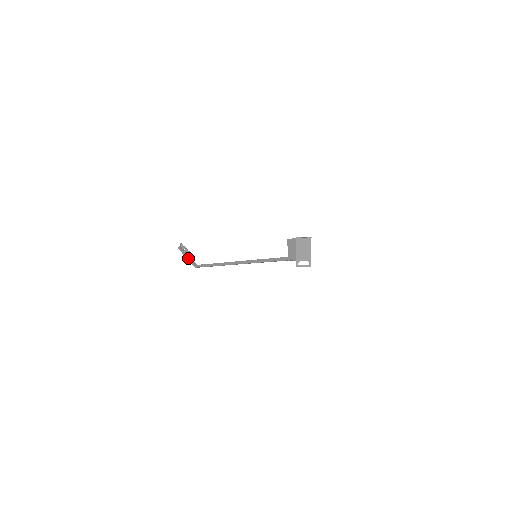
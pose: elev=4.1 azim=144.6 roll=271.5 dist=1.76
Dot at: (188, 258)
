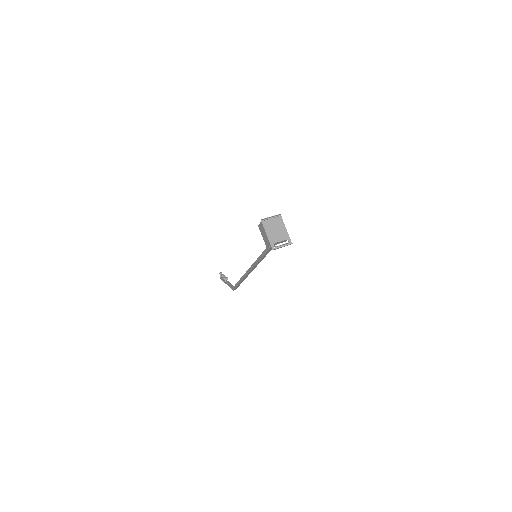
Dot at: (227, 284)
